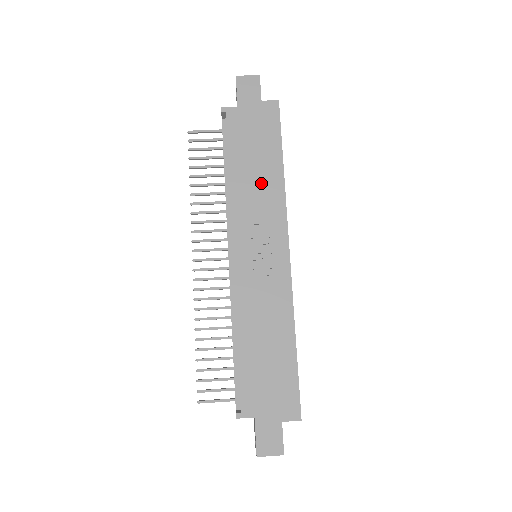
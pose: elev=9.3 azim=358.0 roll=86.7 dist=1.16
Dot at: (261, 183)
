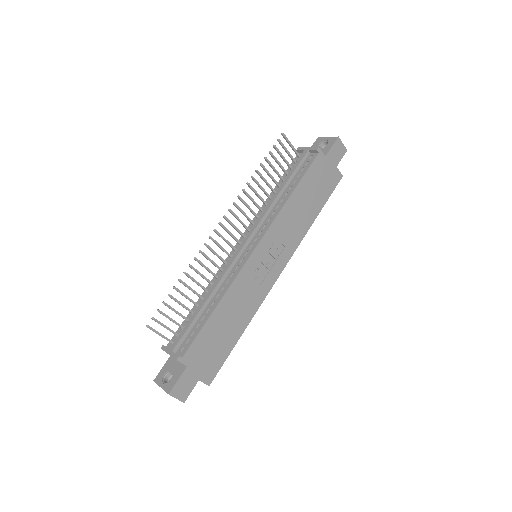
Dot at: (300, 217)
